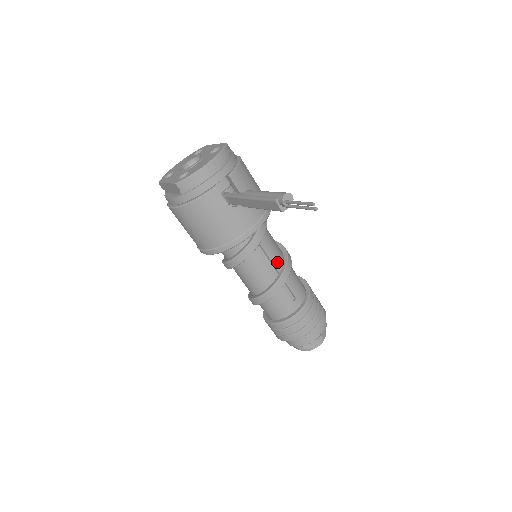
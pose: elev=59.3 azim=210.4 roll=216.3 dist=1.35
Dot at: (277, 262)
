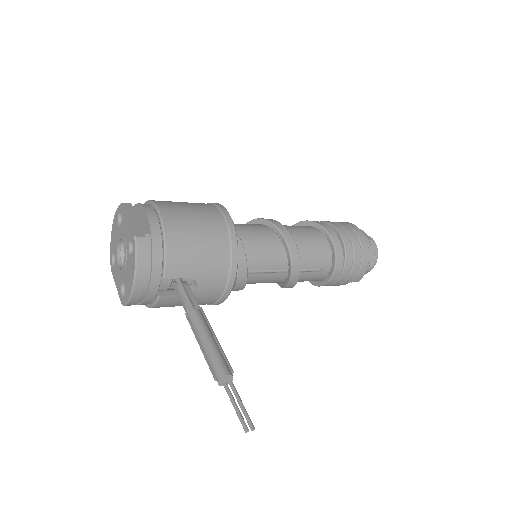
Dot at: (279, 264)
